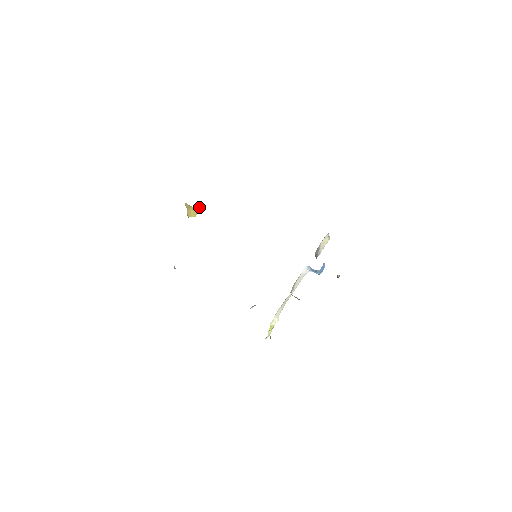
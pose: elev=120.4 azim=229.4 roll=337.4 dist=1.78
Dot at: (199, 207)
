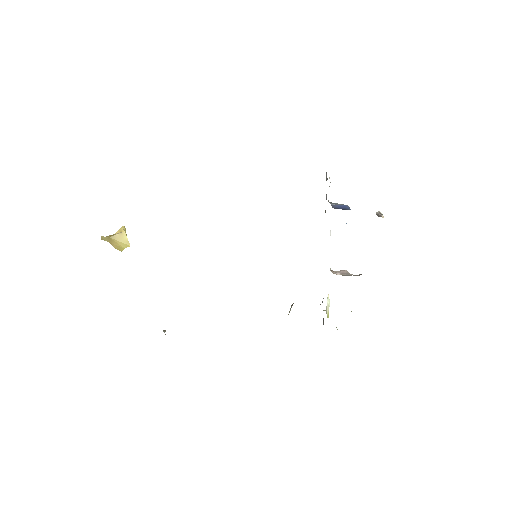
Dot at: (122, 229)
